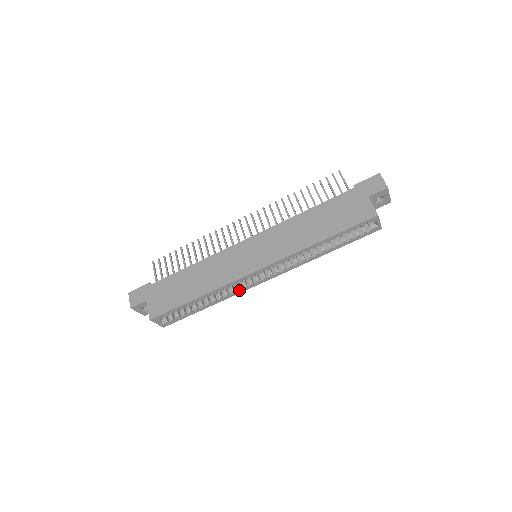
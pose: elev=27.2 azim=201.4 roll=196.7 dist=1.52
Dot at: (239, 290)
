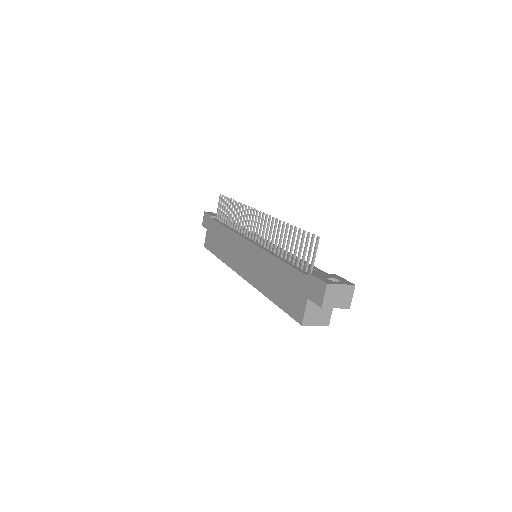
Dot at: occluded
